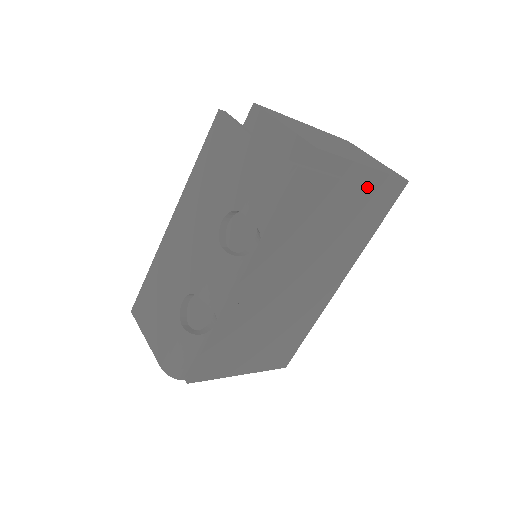
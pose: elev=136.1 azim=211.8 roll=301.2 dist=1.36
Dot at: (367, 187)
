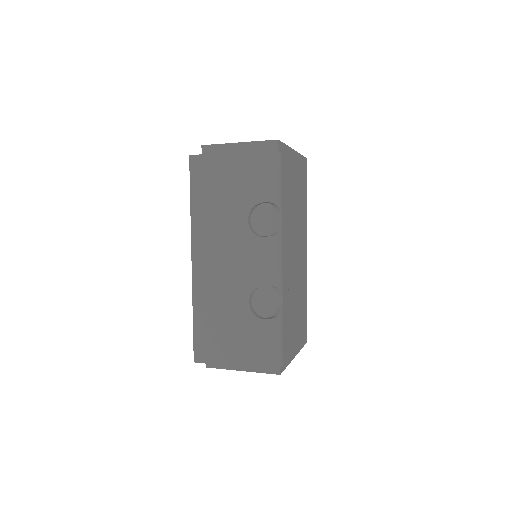
Dot at: occluded
